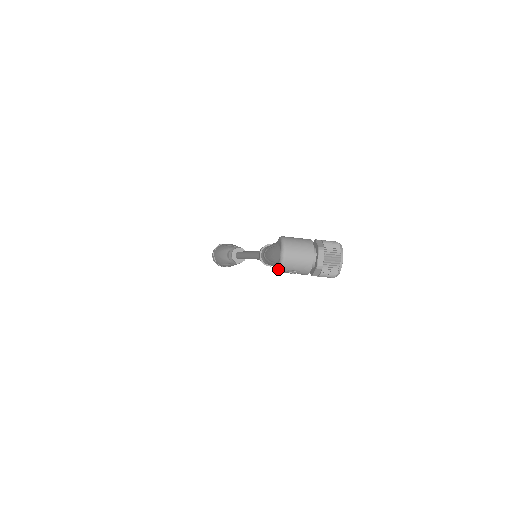
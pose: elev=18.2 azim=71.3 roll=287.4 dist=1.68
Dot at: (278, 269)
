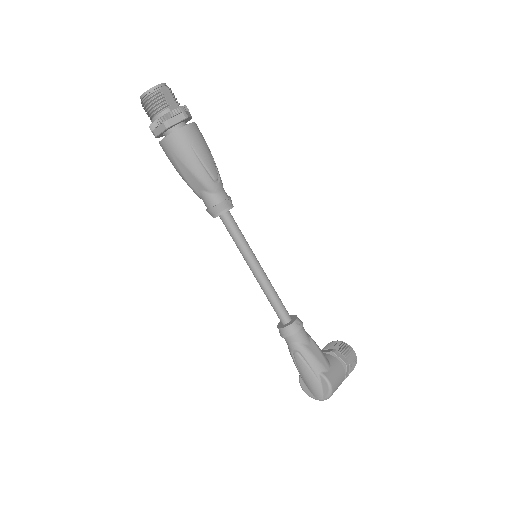
Dot at: occluded
